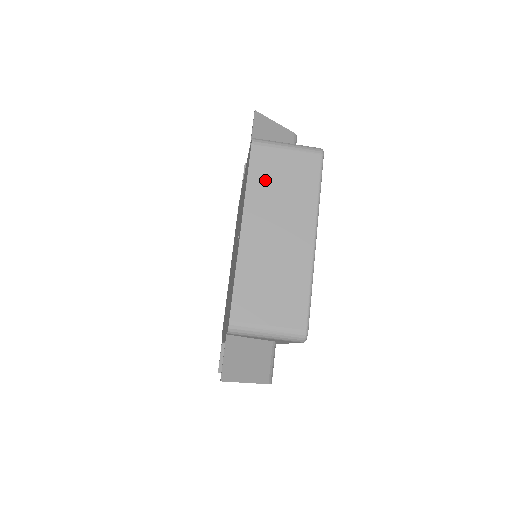
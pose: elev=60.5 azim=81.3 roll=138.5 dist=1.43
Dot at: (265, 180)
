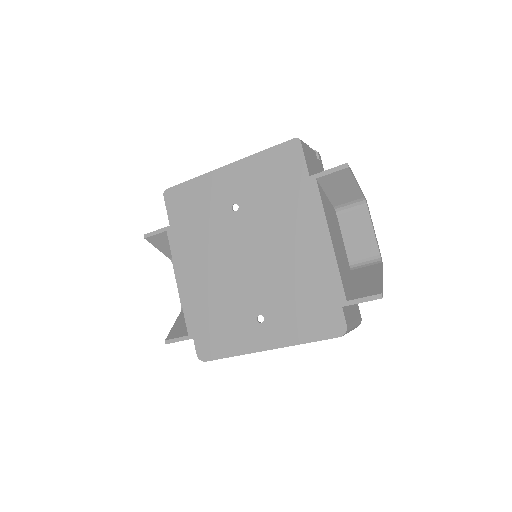
Dot at: occluded
